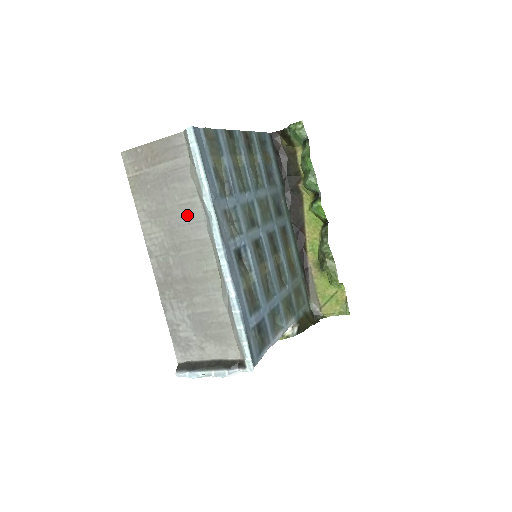
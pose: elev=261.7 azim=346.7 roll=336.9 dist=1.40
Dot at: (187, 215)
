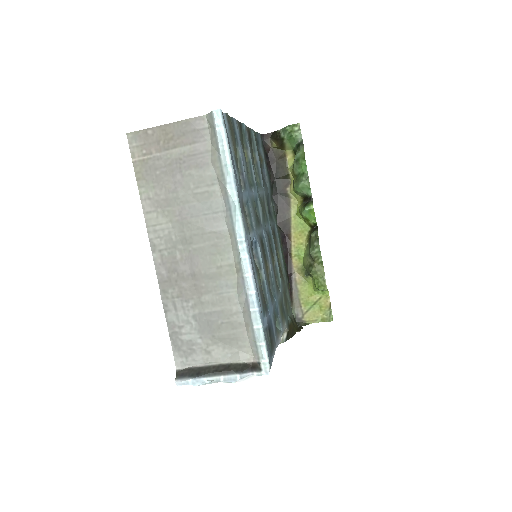
Dot at: (203, 205)
